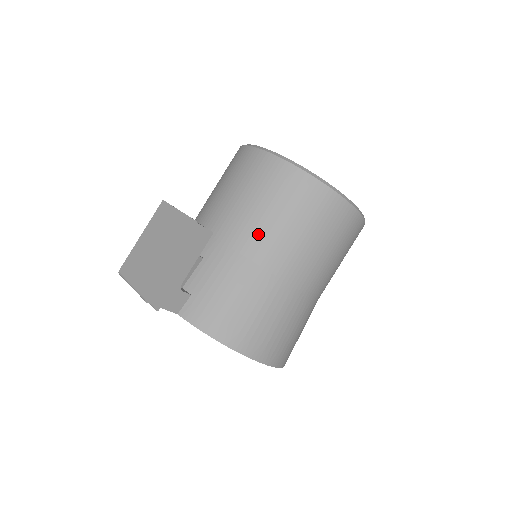
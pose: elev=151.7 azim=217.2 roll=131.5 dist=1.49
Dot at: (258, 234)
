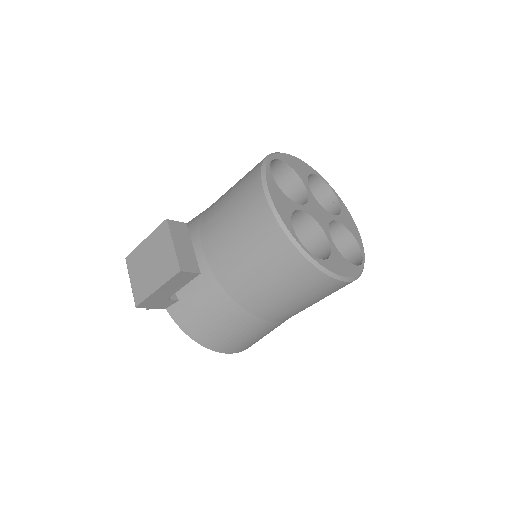
Dot at: (242, 281)
